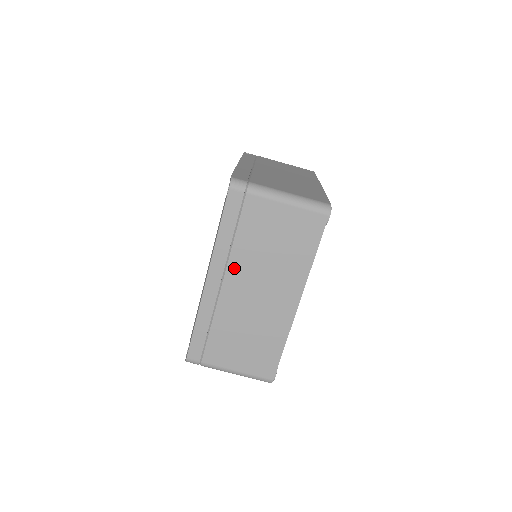
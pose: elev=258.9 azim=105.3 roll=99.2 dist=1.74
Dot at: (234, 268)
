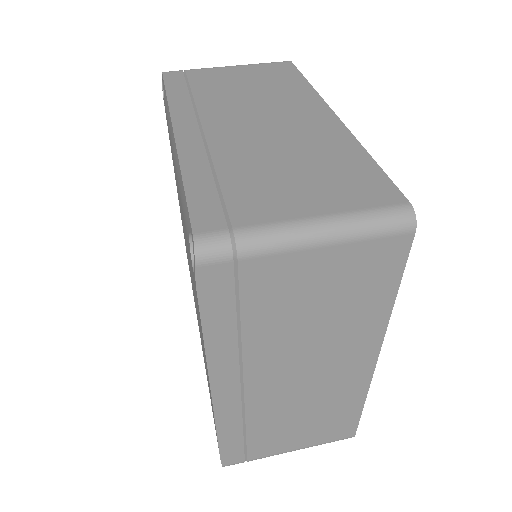
Dot at: (210, 113)
